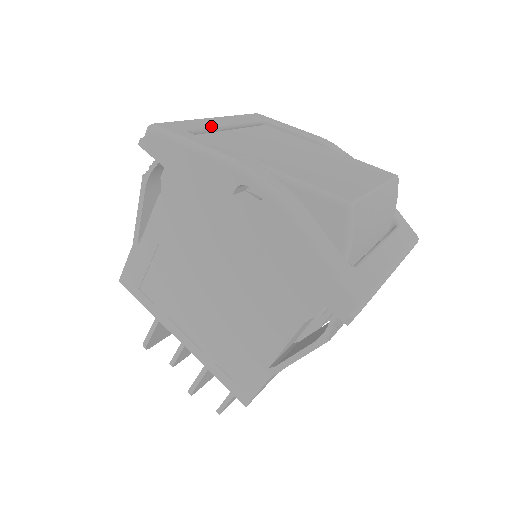
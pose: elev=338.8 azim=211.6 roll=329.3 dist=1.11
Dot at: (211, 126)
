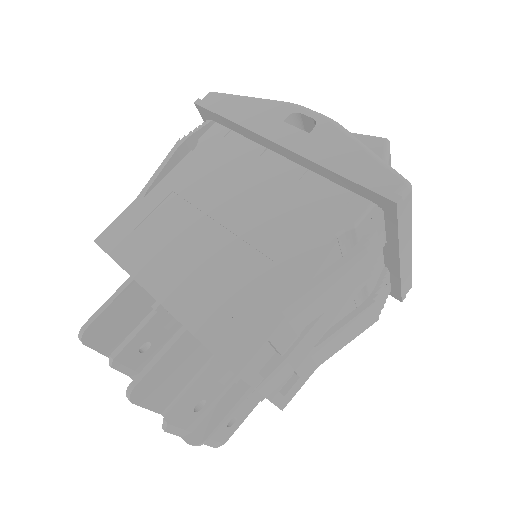
Dot at: occluded
